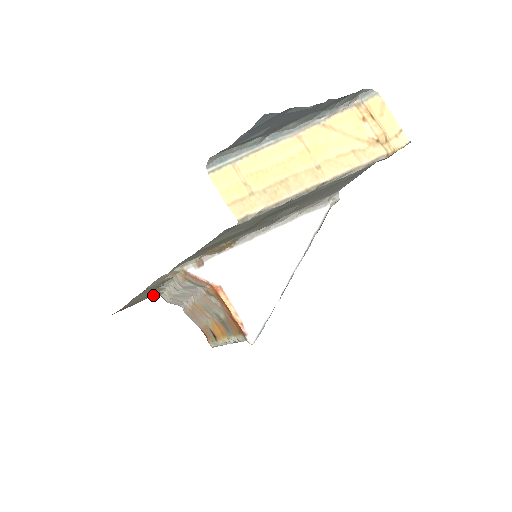
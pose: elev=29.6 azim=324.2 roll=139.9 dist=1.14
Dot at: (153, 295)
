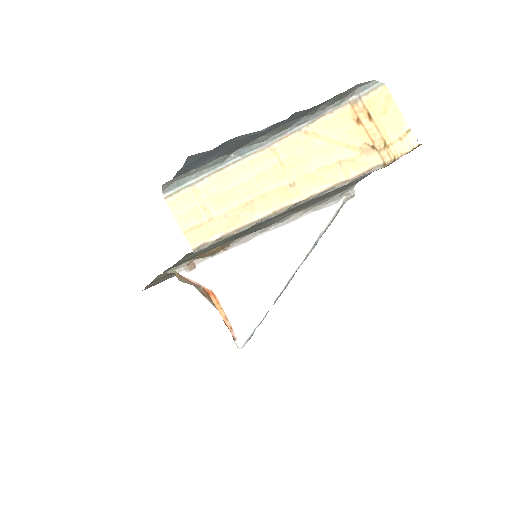
Dot at: occluded
